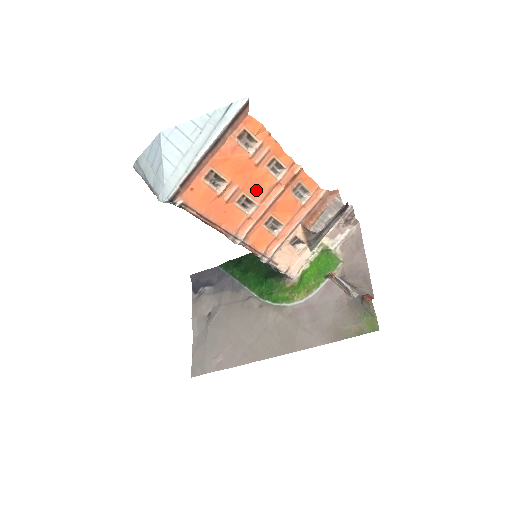
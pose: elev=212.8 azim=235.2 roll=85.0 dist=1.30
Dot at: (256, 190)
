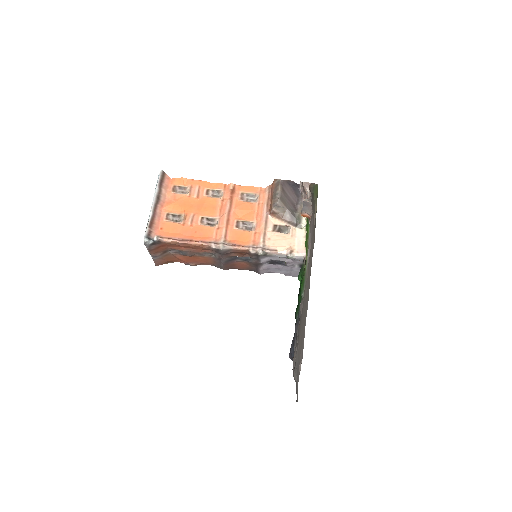
Dot at: (210, 211)
